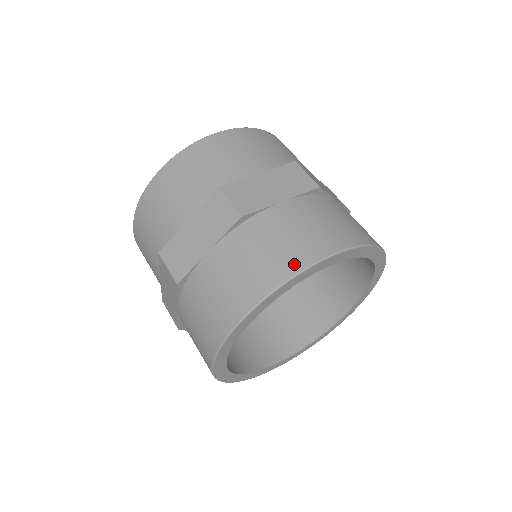
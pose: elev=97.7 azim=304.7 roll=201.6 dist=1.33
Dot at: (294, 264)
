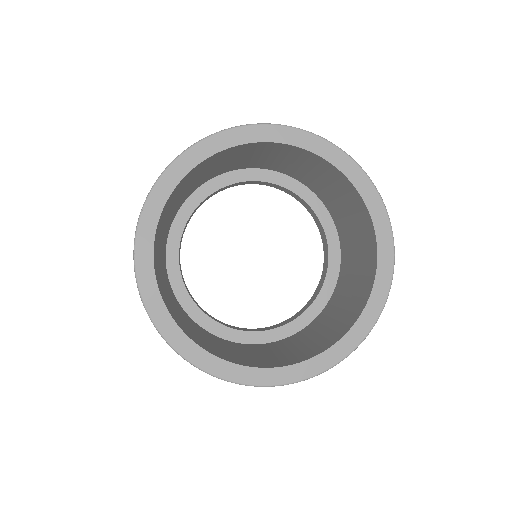
Dot at: occluded
